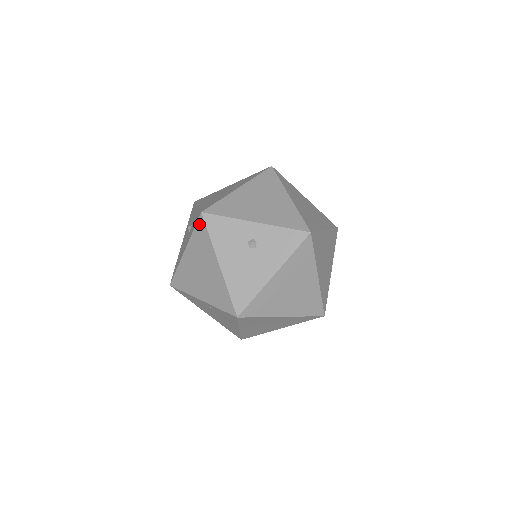
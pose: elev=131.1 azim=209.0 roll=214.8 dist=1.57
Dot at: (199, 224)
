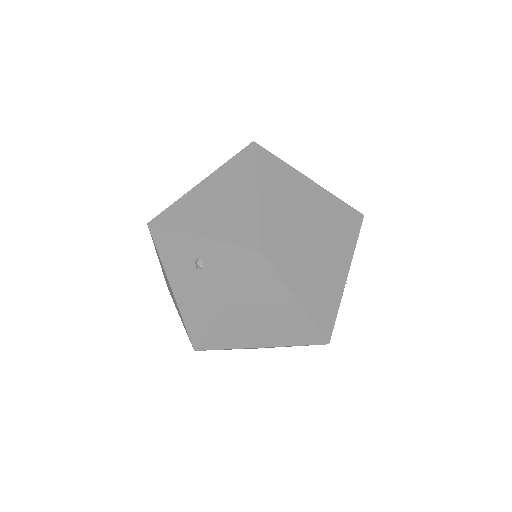
Dot at: (151, 236)
